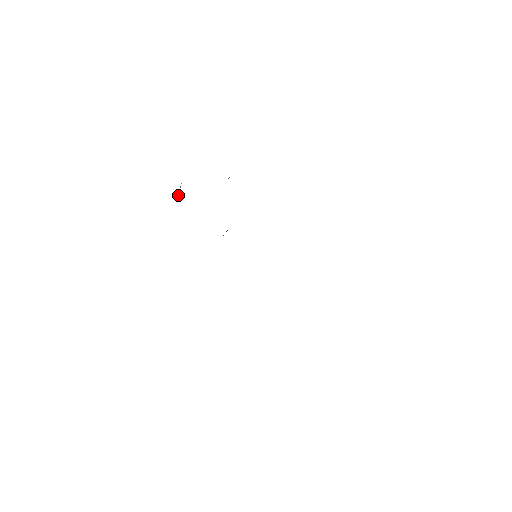
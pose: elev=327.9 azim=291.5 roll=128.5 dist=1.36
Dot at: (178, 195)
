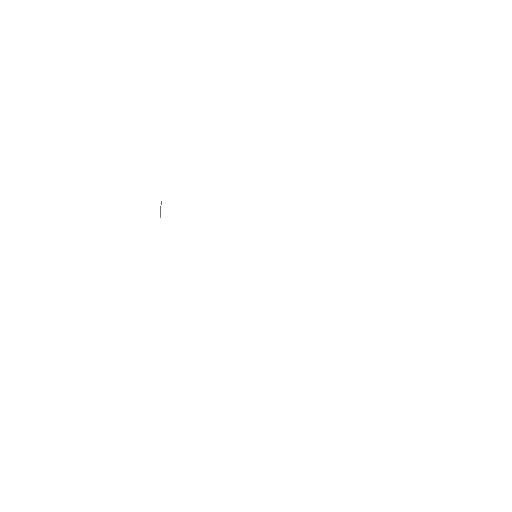
Dot at: (160, 215)
